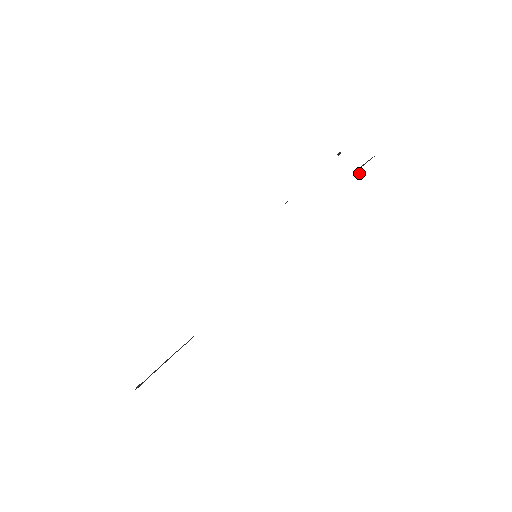
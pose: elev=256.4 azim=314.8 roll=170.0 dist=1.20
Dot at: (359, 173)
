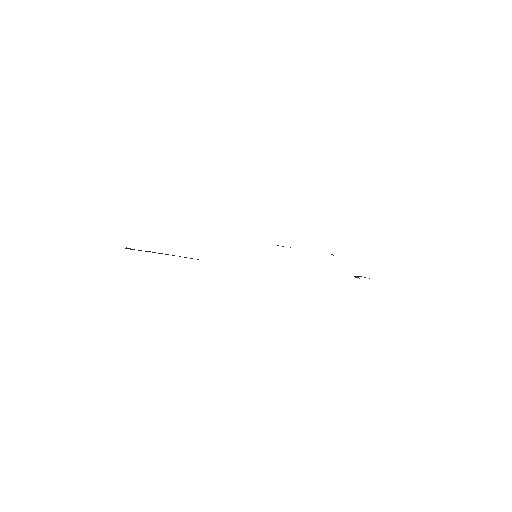
Dot at: occluded
